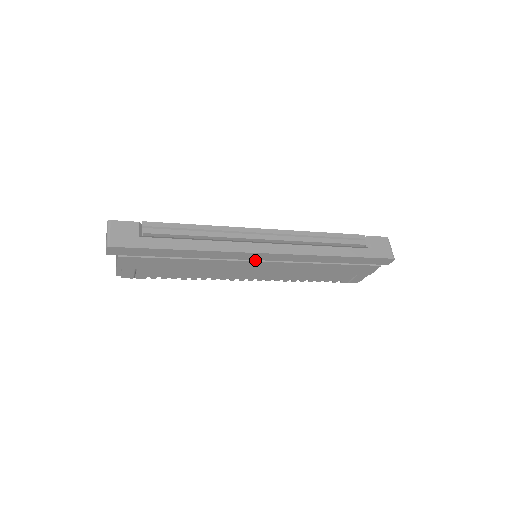
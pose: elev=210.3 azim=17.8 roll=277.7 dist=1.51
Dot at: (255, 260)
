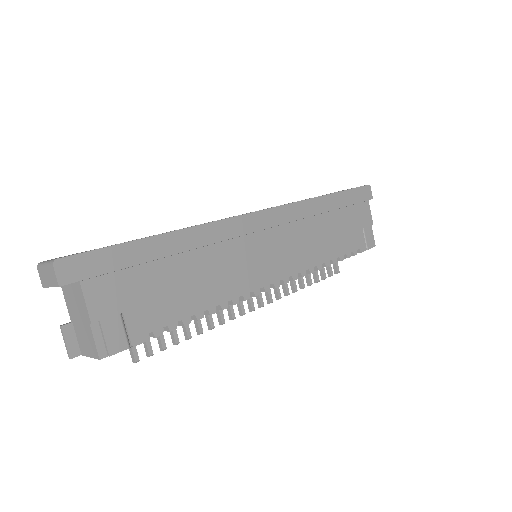
Dot at: (255, 232)
